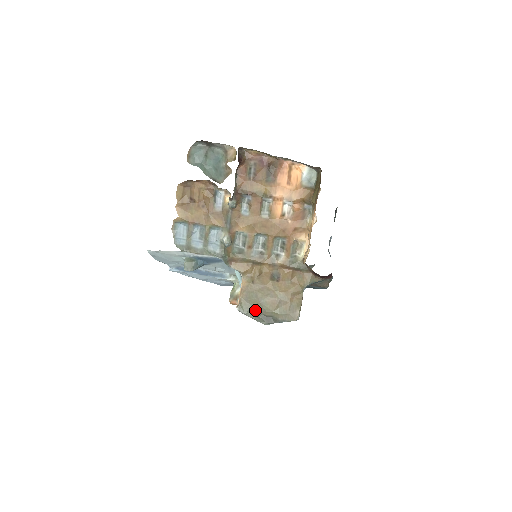
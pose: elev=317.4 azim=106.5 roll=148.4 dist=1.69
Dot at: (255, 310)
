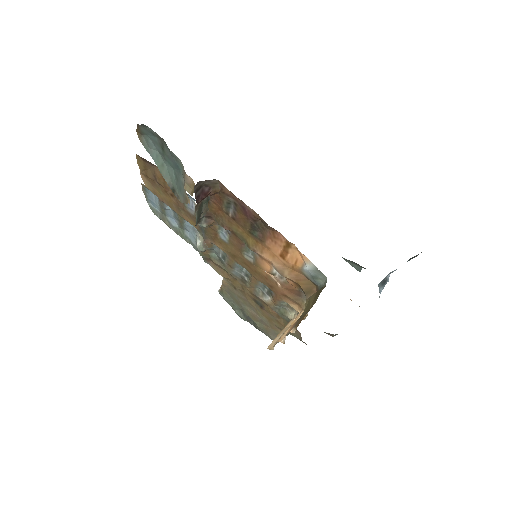
Dot at: (236, 304)
